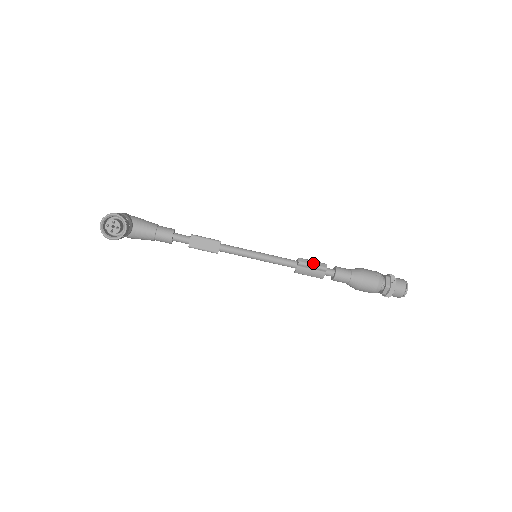
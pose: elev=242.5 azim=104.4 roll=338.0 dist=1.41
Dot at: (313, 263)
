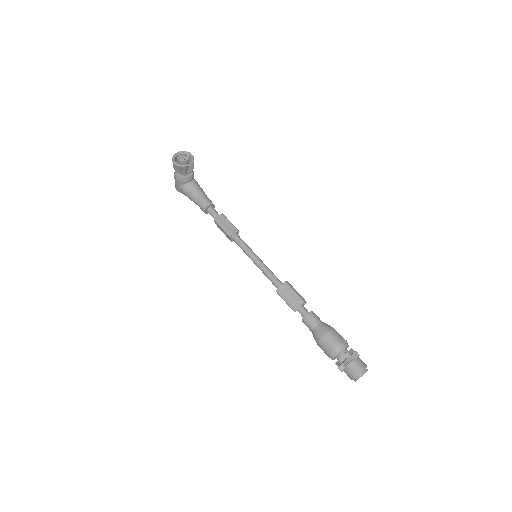
Dot at: (296, 291)
